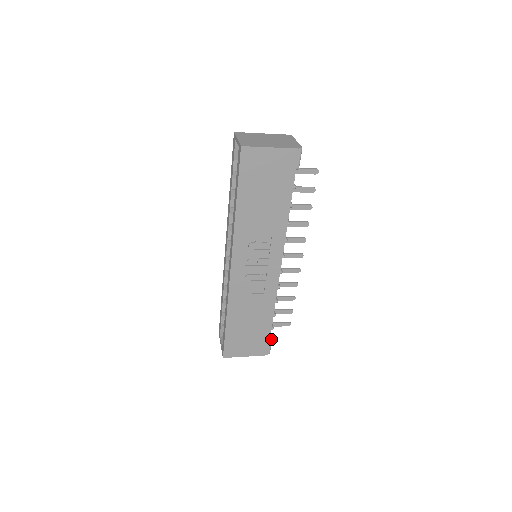
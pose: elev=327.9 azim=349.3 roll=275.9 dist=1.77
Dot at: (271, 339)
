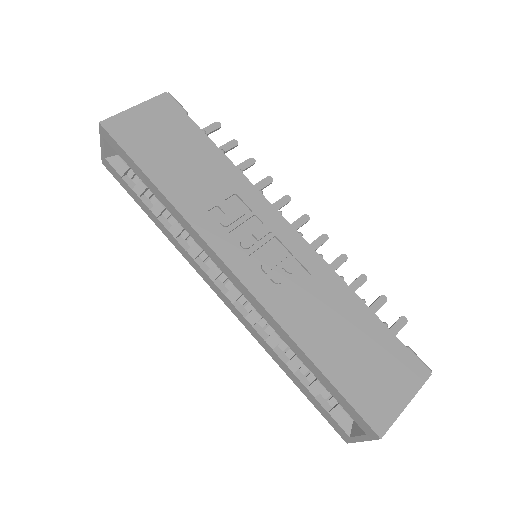
Dot at: occluded
